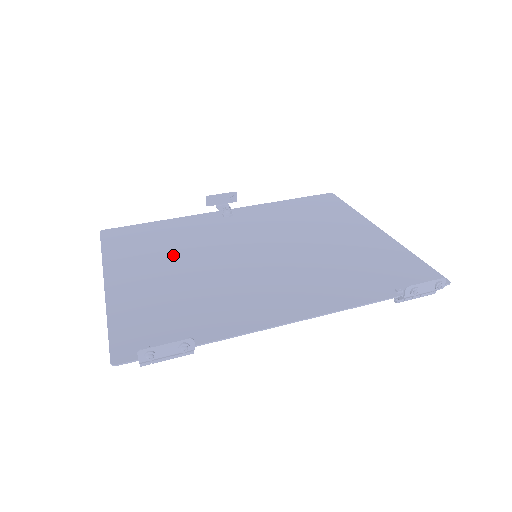
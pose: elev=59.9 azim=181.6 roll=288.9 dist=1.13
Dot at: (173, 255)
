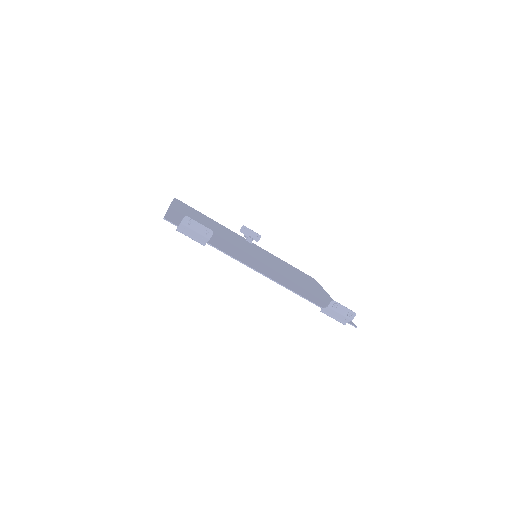
Dot at: (211, 226)
